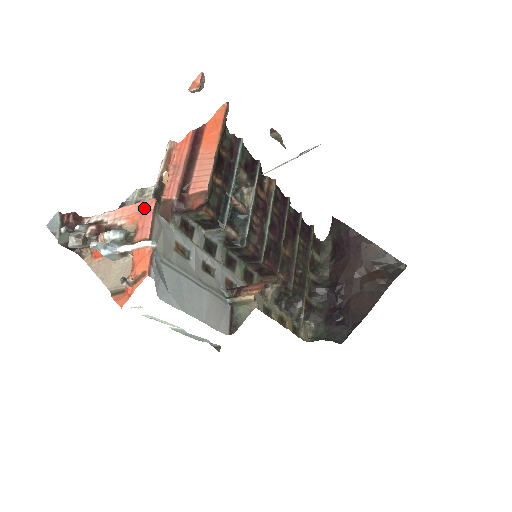
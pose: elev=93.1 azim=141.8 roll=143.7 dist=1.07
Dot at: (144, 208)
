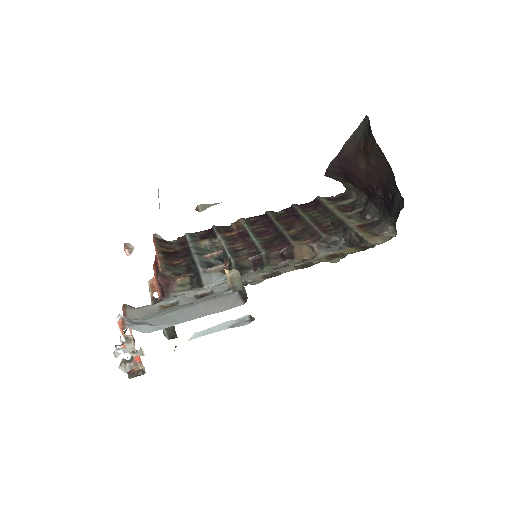
Dot at: occluded
